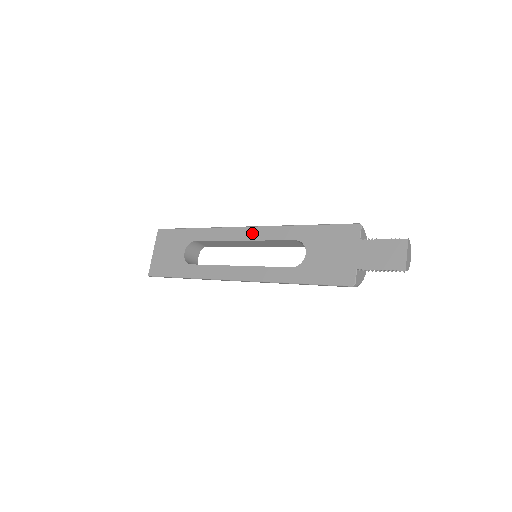
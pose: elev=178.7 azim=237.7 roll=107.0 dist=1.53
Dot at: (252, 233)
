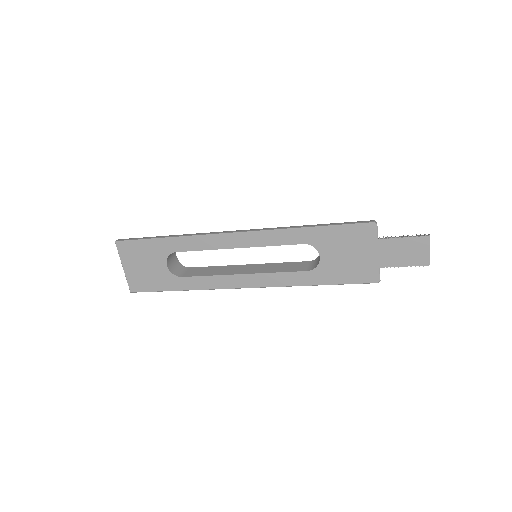
Dot at: (247, 240)
